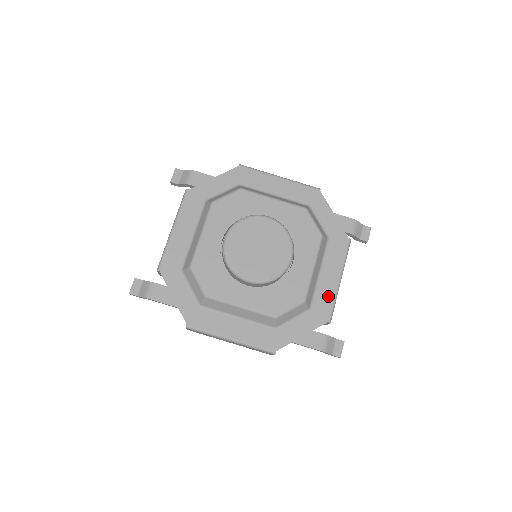
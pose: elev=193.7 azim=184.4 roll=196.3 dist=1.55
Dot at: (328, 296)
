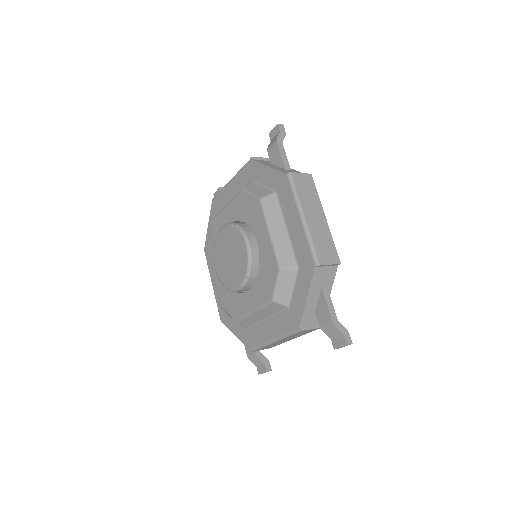
Dot at: (259, 338)
